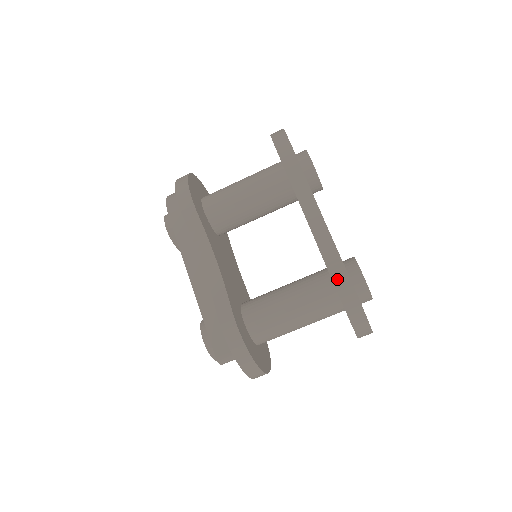
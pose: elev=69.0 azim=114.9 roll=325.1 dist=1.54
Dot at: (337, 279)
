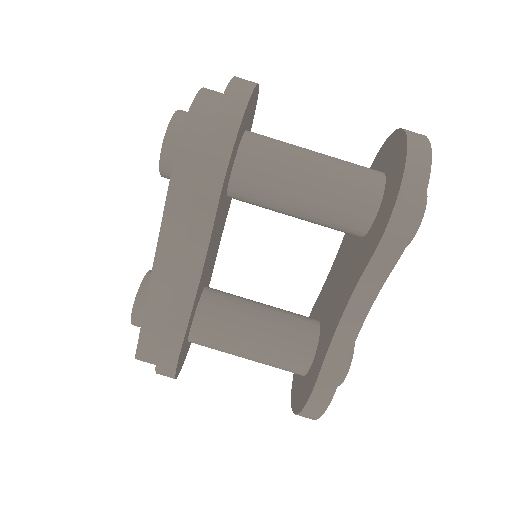
Dot at: (317, 395)
